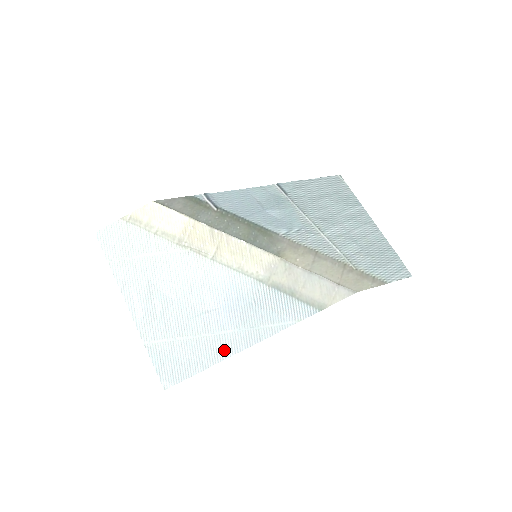
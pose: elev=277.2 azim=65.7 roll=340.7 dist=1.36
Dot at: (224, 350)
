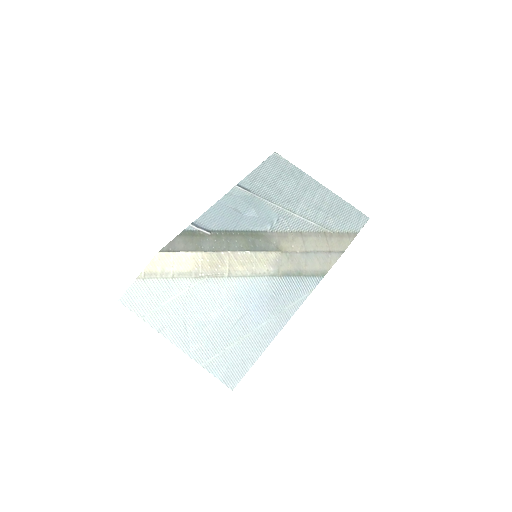
Dot at: (265, 339)
